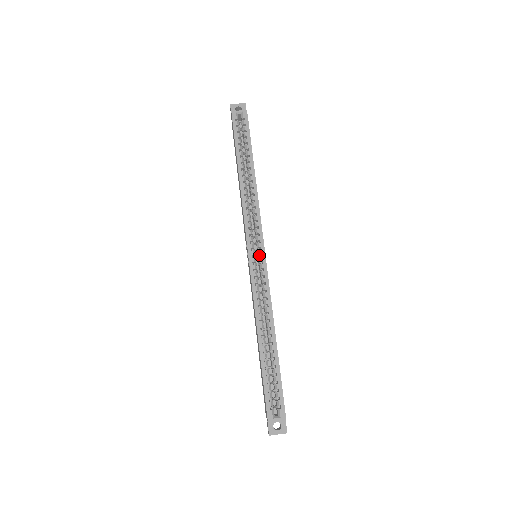
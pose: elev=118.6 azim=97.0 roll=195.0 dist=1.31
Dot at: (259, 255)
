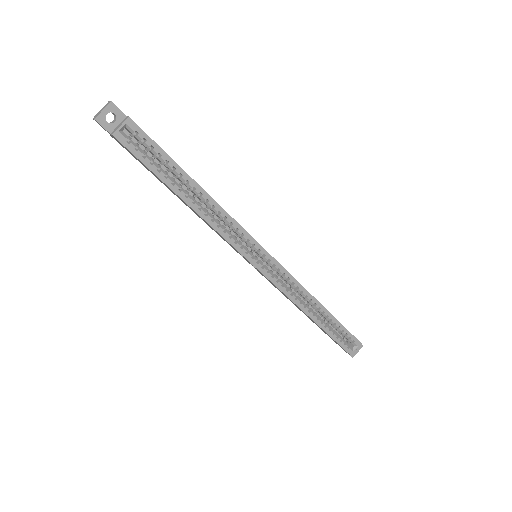
Dot at: (265, 260)
